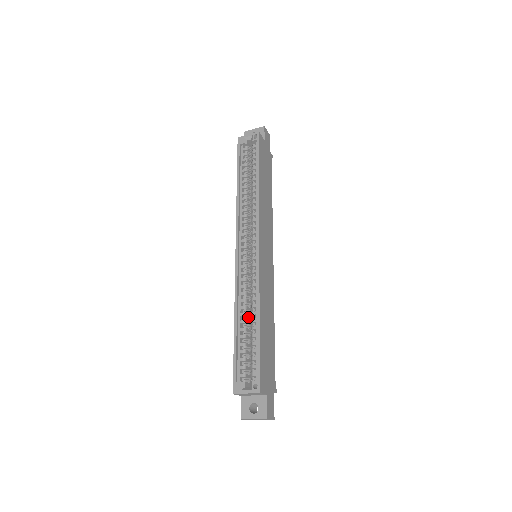
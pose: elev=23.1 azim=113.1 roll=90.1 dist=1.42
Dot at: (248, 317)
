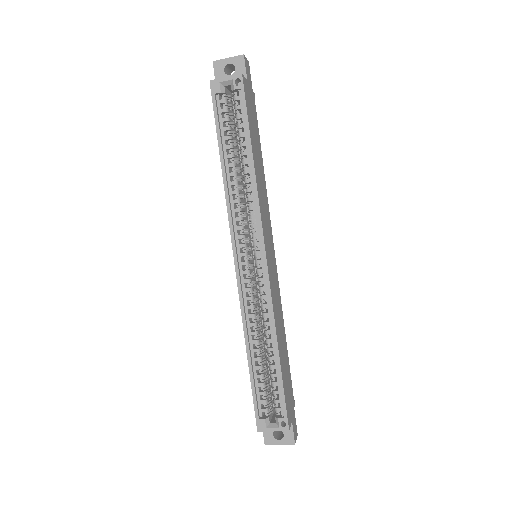
Dot at: (261, 342)
